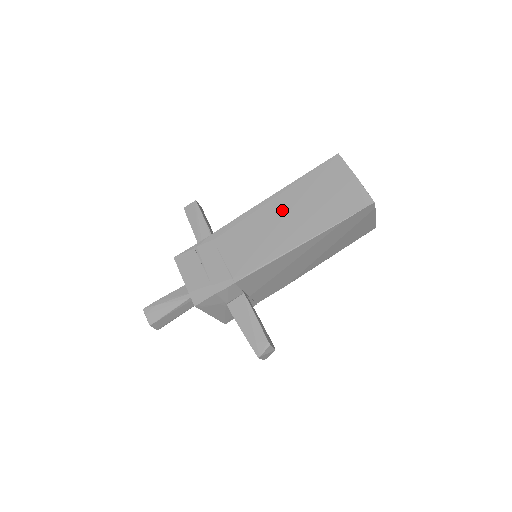
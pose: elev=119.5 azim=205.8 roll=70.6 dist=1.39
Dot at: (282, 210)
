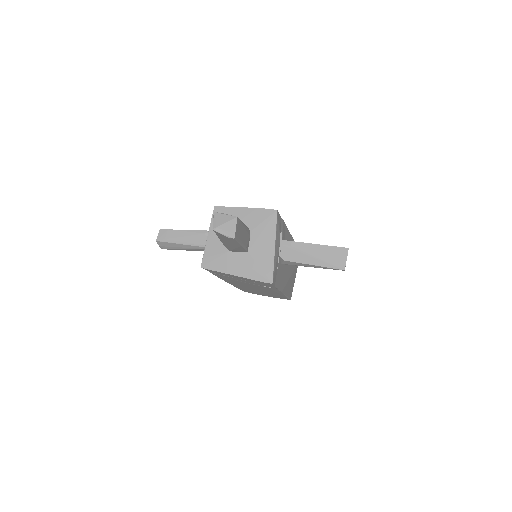
Dot at: occluded
